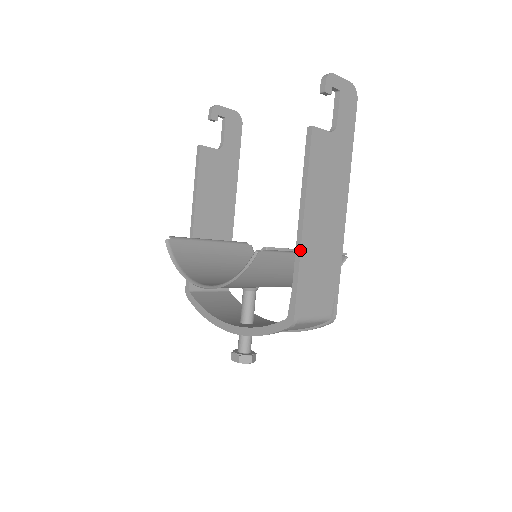
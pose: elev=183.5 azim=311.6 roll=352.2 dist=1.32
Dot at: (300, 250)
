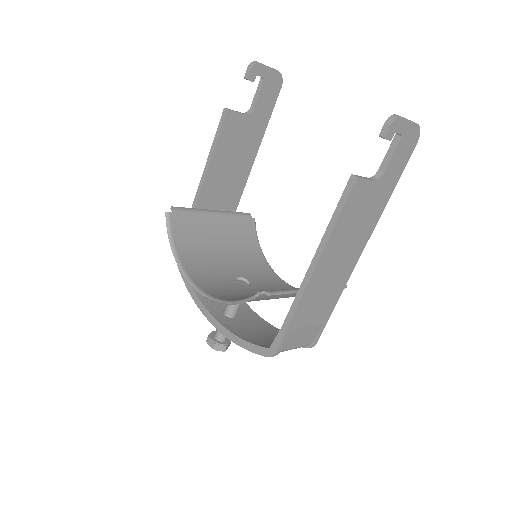
Dot at: (301, 296)
